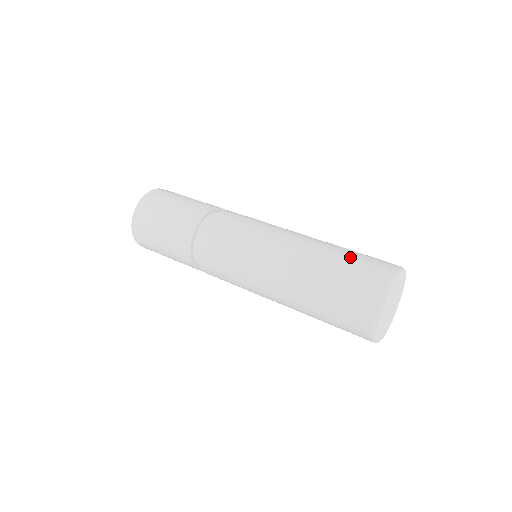
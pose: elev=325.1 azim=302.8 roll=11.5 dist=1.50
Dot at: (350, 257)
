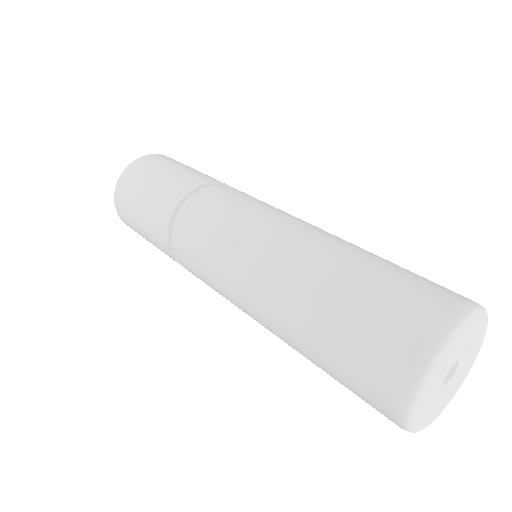
Dot at: occluded
